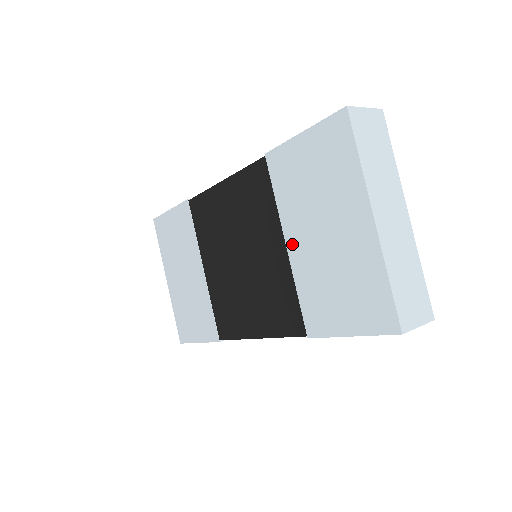
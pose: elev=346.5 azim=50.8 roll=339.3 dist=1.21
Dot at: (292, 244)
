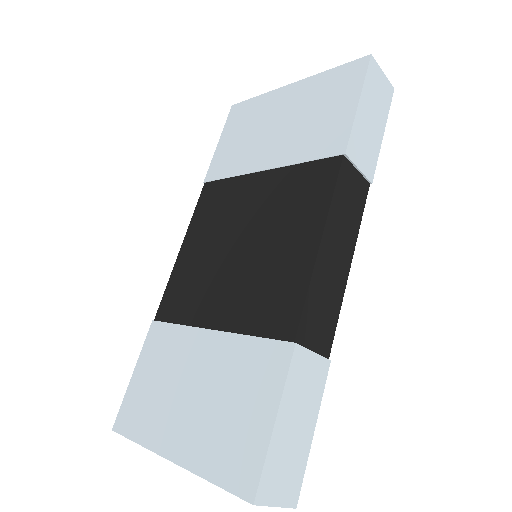
Dot at: (267, 162)
